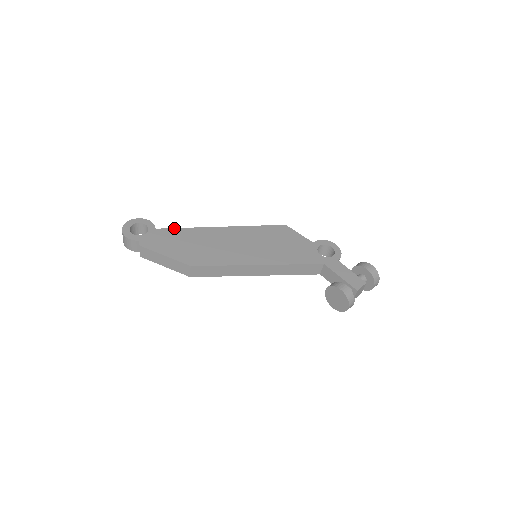
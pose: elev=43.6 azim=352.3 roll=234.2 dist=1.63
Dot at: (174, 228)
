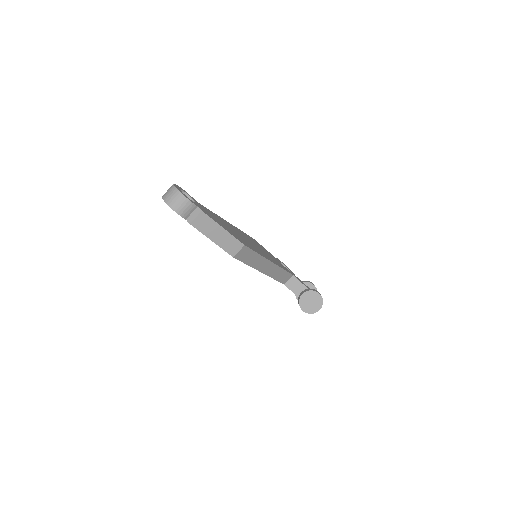
Dot at: (206, 208)
